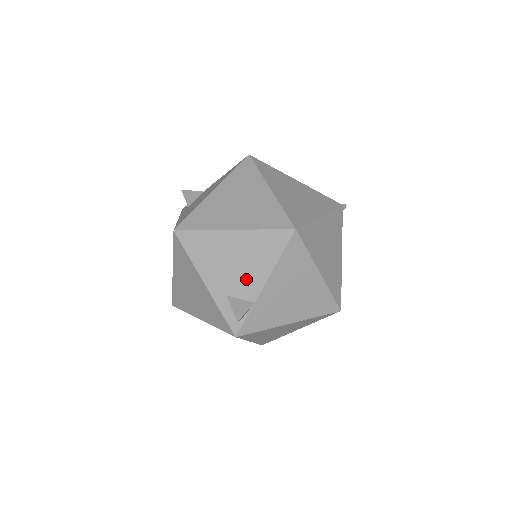
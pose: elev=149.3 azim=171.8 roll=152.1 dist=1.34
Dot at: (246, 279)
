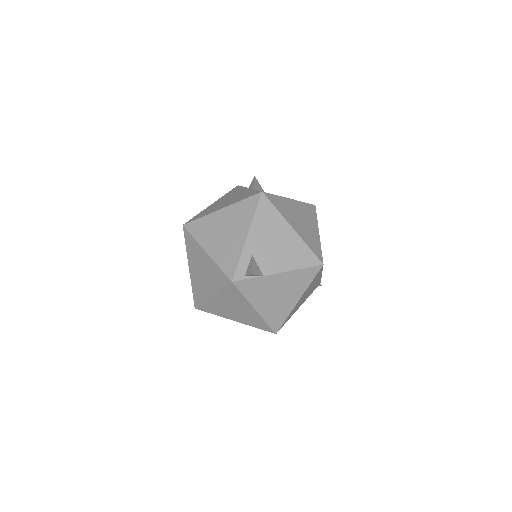
Dot at: (273, 259)
